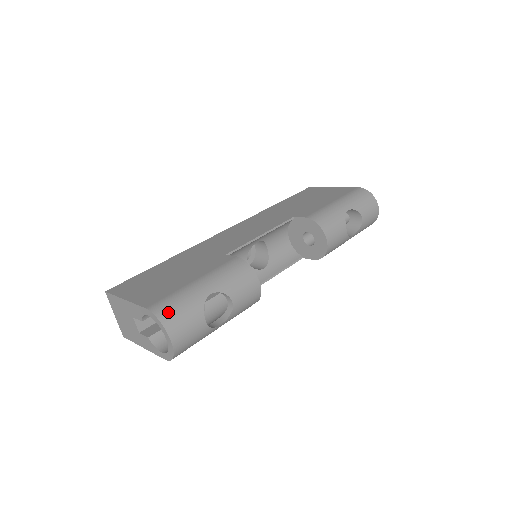
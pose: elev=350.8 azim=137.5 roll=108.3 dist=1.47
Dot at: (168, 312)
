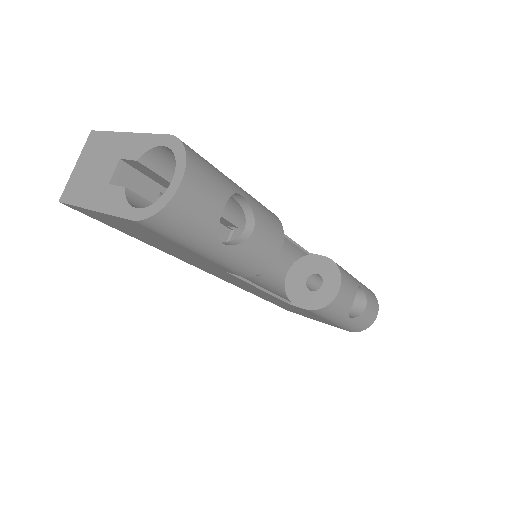
Dot at: (197, 155)
